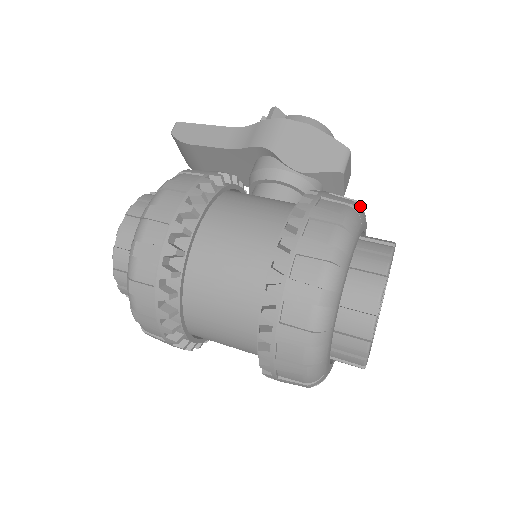
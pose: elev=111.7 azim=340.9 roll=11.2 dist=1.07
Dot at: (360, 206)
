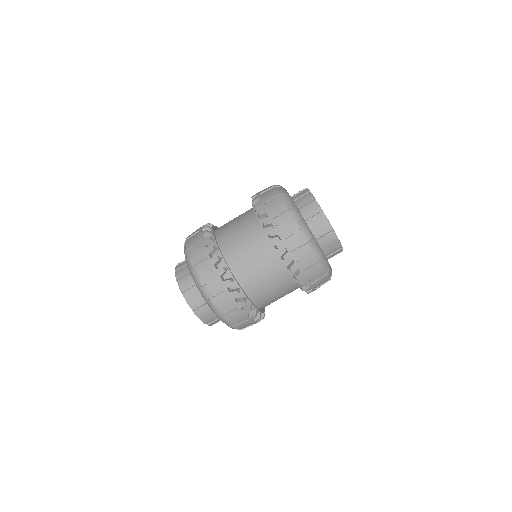
Dot at: occluded
